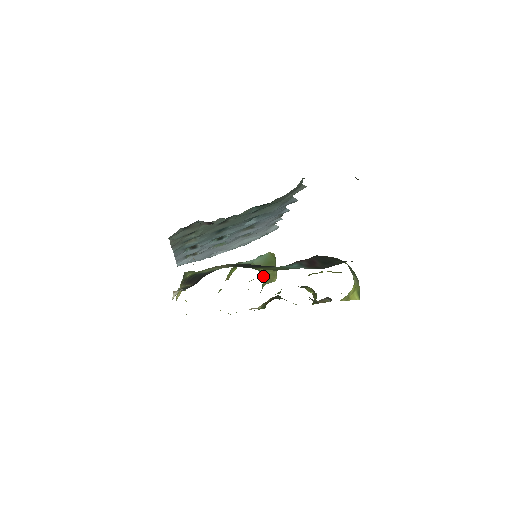
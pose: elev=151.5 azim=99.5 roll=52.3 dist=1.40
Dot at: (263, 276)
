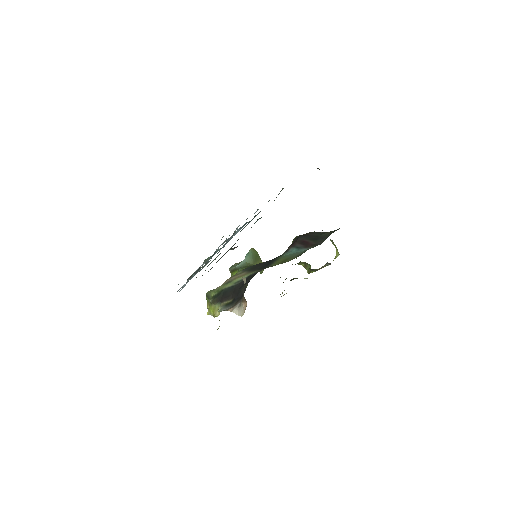
Dot at: occluded
